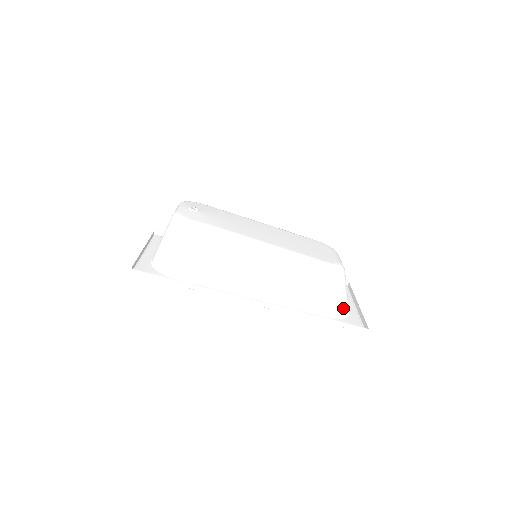
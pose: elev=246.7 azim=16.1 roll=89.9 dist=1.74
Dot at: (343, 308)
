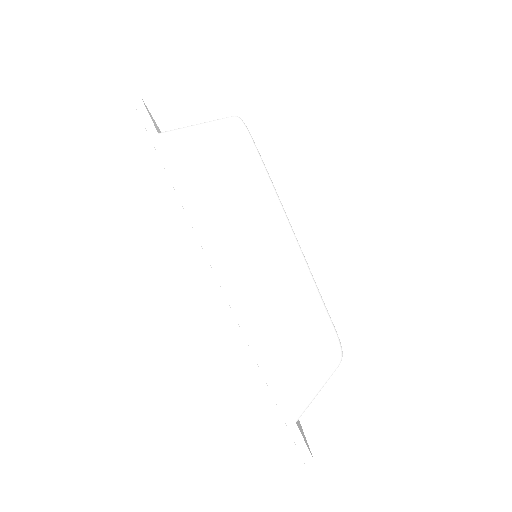
Dot at: (301, 405)
